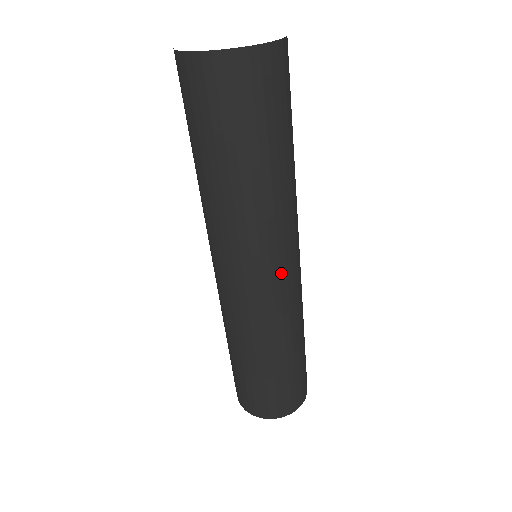
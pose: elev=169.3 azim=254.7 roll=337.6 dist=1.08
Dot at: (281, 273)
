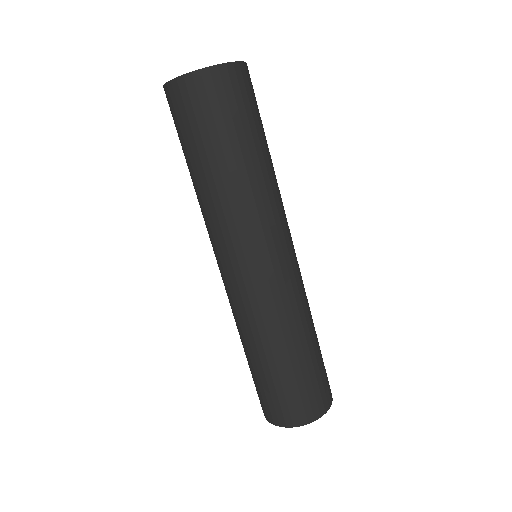
Dot at: (279, 257)
